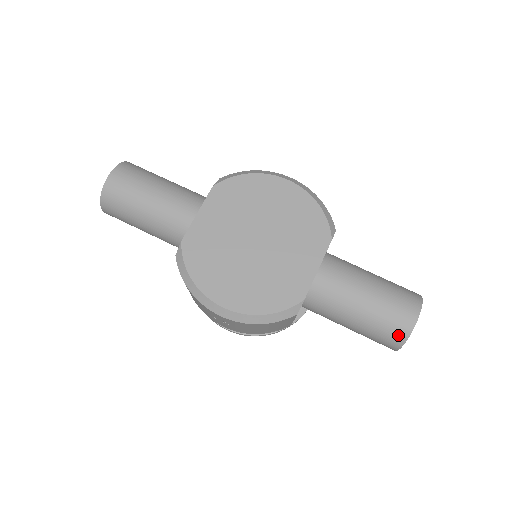
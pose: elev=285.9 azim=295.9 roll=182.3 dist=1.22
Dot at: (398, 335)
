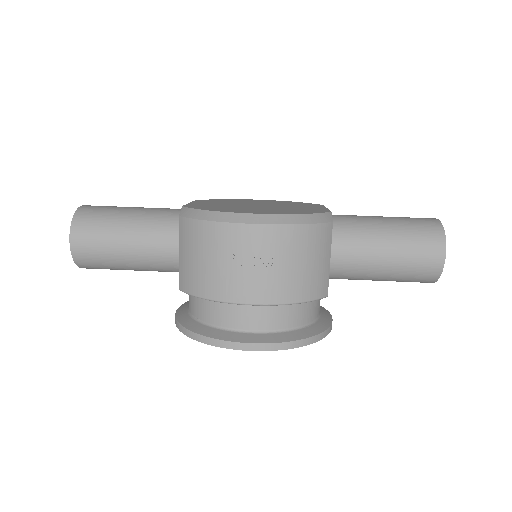
Dot at: (434, 231)
